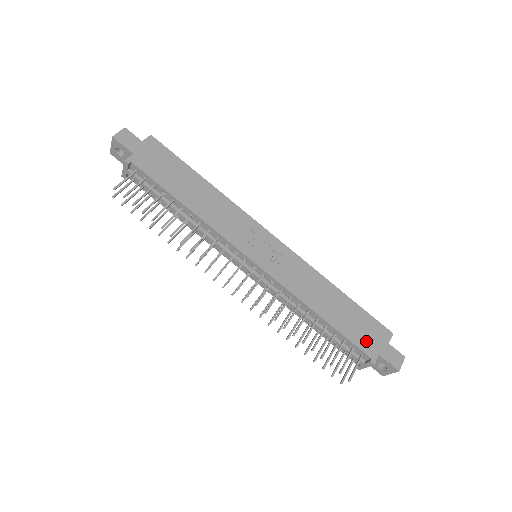
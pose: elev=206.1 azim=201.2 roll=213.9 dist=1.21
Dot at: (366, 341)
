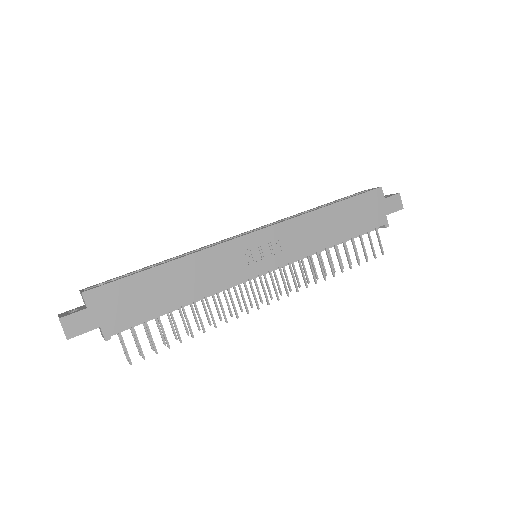
Dot at: (373, 218)
